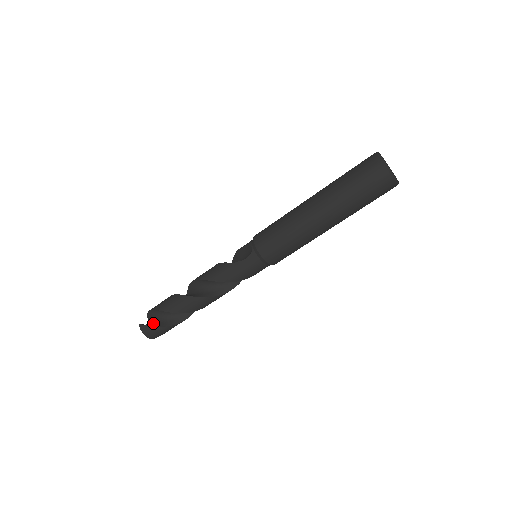
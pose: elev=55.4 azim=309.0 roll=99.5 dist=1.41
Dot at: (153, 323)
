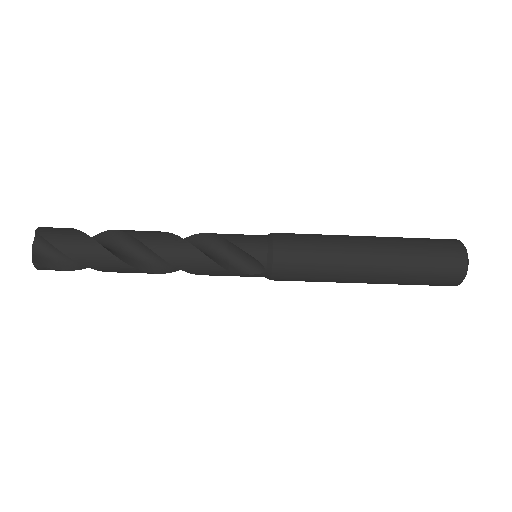
Dot at: (57, 260)
